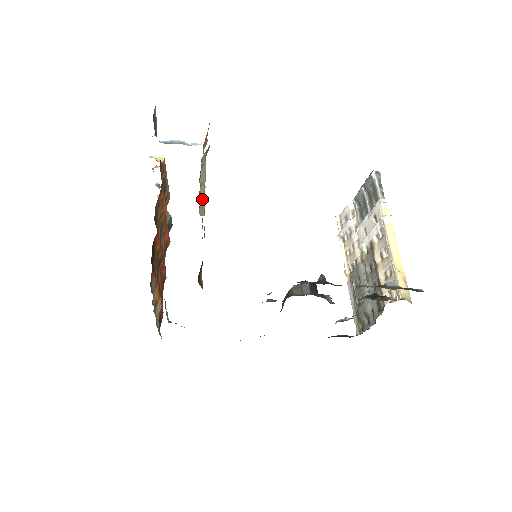
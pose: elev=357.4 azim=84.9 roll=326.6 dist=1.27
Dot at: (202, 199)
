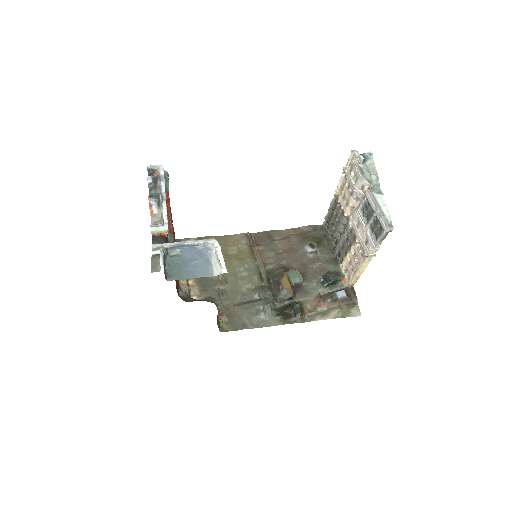
Dot at: (220, 307)
